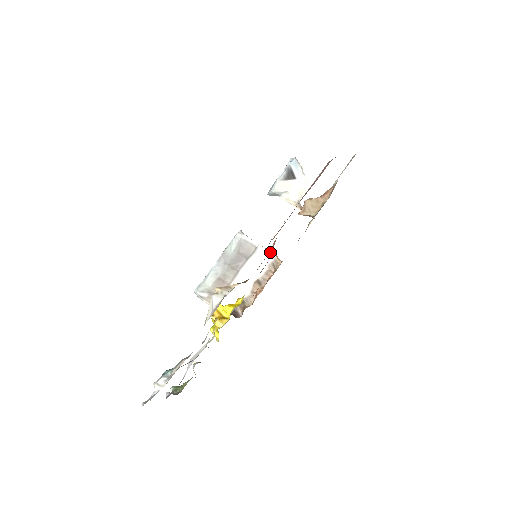
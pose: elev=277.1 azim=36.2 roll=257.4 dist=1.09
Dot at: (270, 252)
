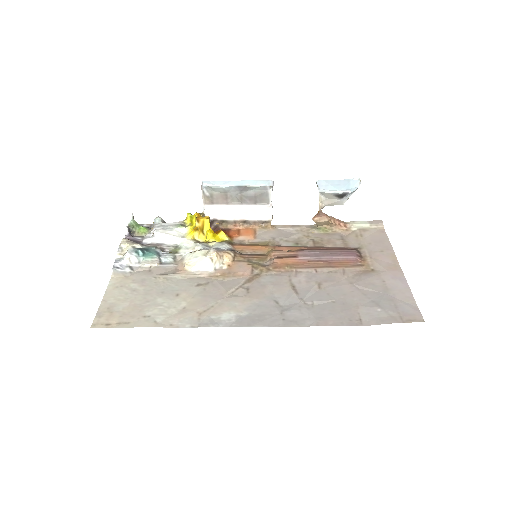
Dot at: (272, 216)
